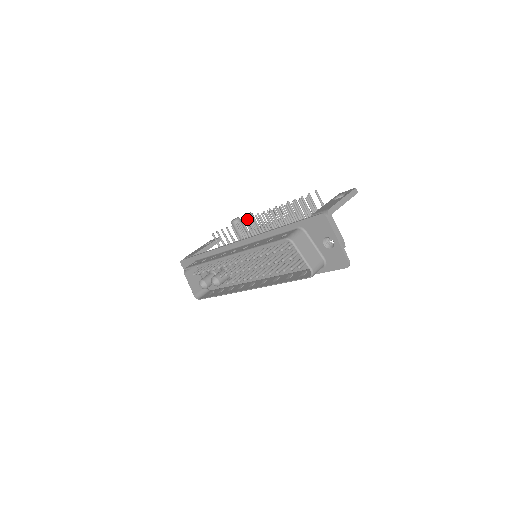
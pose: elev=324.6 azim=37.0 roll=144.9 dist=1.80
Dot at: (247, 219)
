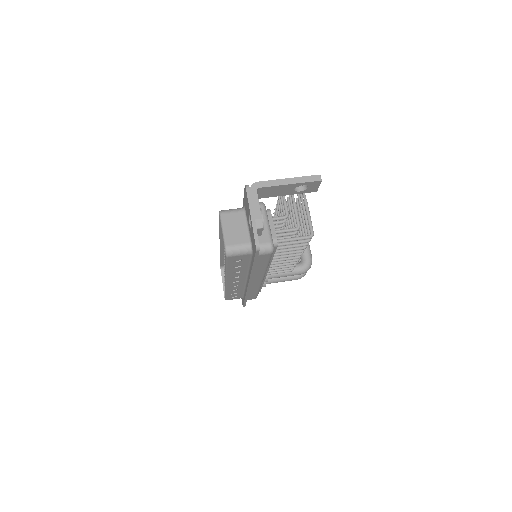
Dot at: occluded
